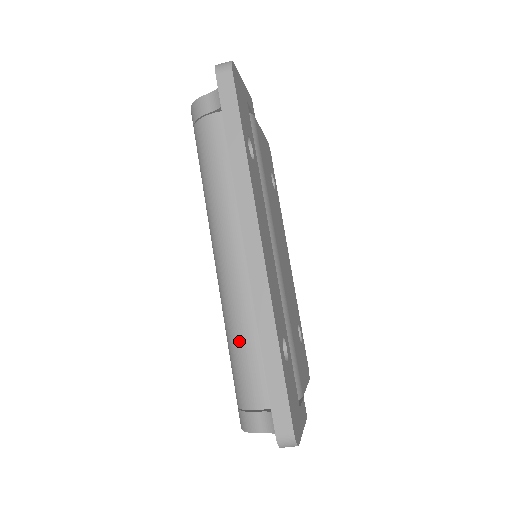
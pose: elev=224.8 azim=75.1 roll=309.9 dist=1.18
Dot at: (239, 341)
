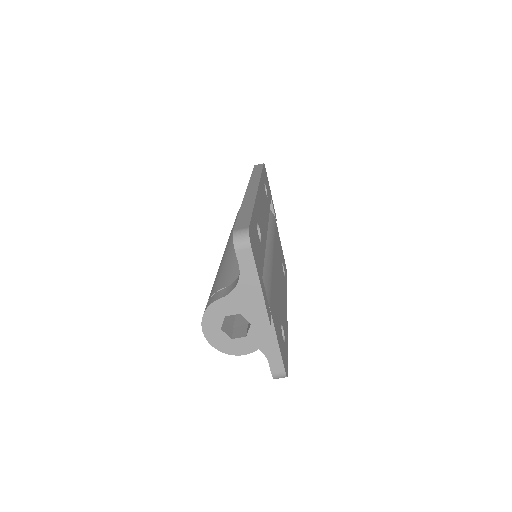
Dot at: (225, 265)
